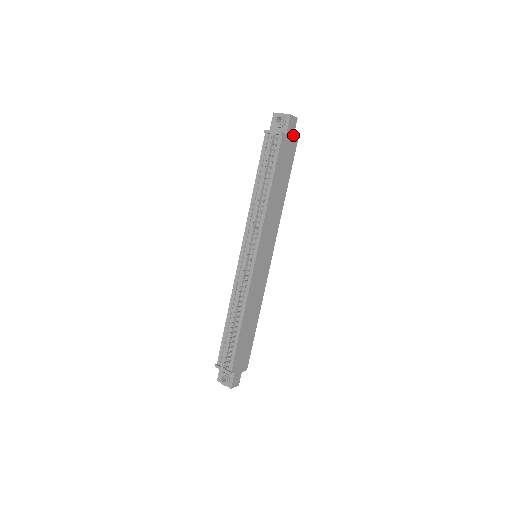
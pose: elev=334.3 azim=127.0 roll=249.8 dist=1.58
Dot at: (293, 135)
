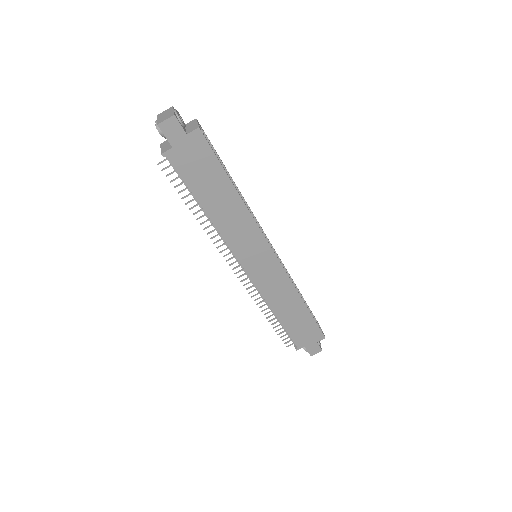
Dot at: (187, 136)
